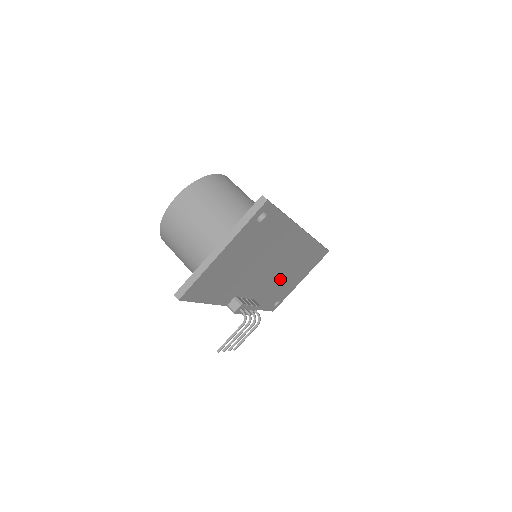
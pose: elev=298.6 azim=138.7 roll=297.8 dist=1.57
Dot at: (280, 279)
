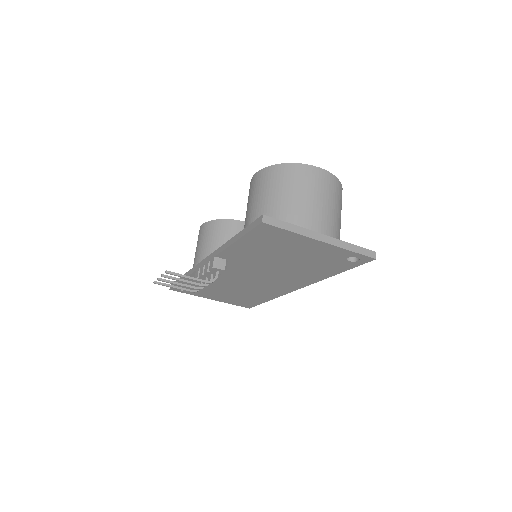
Dot at: (230, 285)
